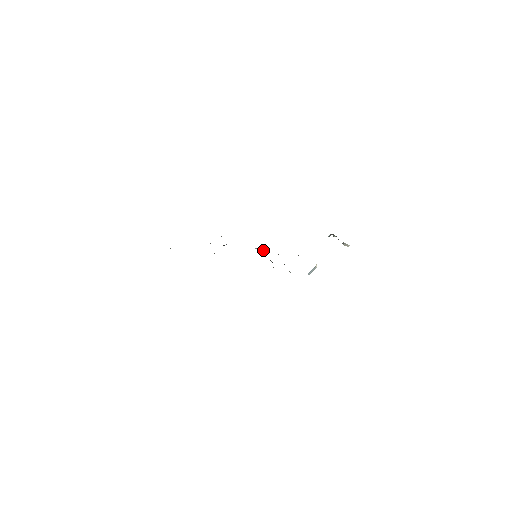
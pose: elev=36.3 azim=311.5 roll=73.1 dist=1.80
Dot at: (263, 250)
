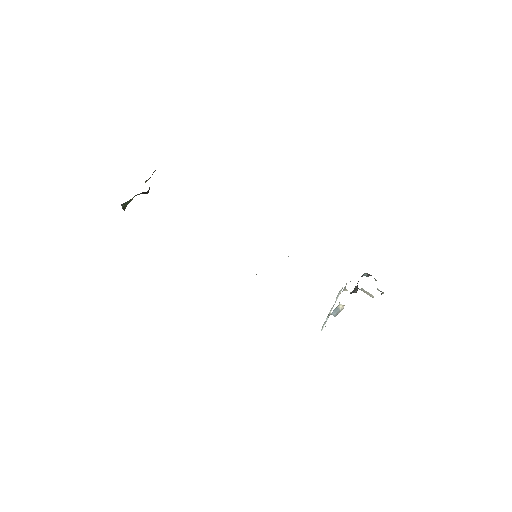
Dot at: occluded
